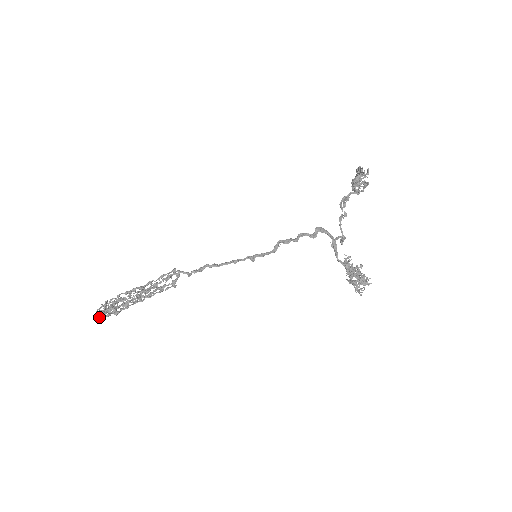
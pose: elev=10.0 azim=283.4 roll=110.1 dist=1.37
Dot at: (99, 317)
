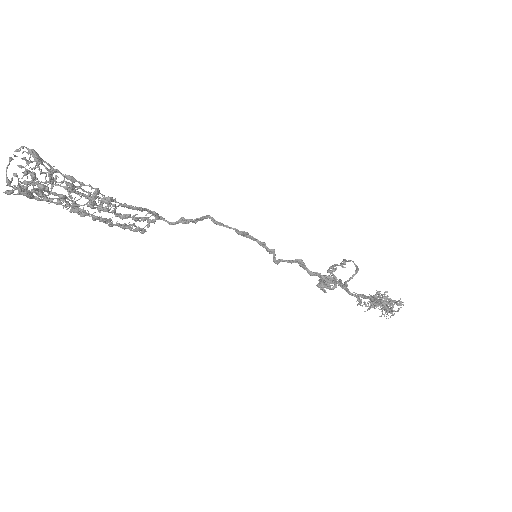
Dot at: (6, 171)
